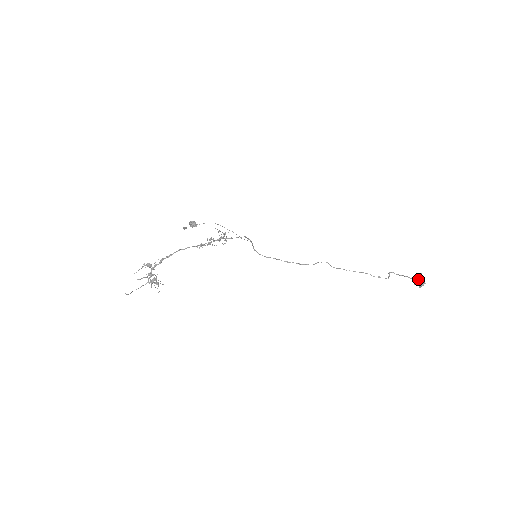
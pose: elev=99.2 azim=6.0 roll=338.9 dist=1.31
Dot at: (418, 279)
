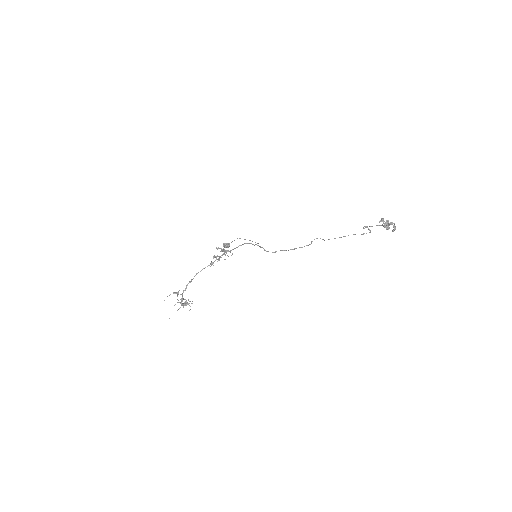
Dot at: (384, 224)
